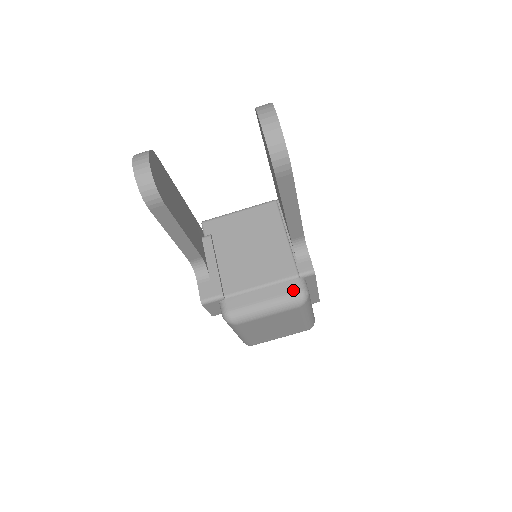
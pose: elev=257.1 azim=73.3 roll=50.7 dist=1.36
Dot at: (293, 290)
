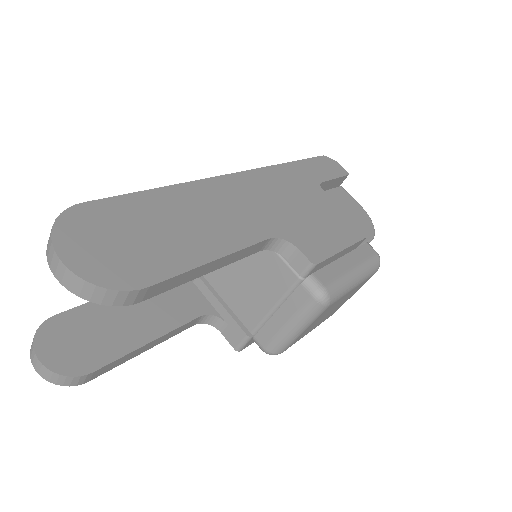
Dot at: (305, 300)
